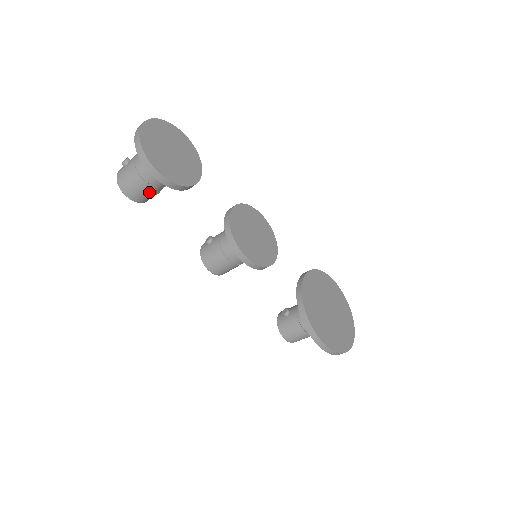
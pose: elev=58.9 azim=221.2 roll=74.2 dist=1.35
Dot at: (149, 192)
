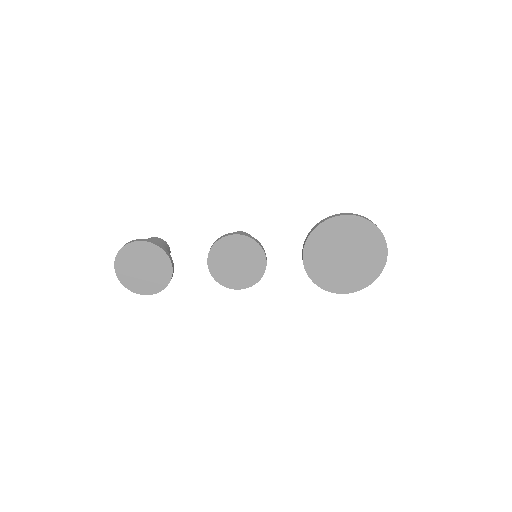
Dot at: occluded
